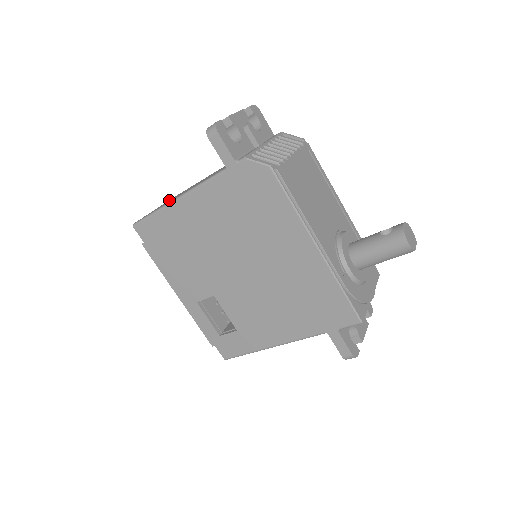
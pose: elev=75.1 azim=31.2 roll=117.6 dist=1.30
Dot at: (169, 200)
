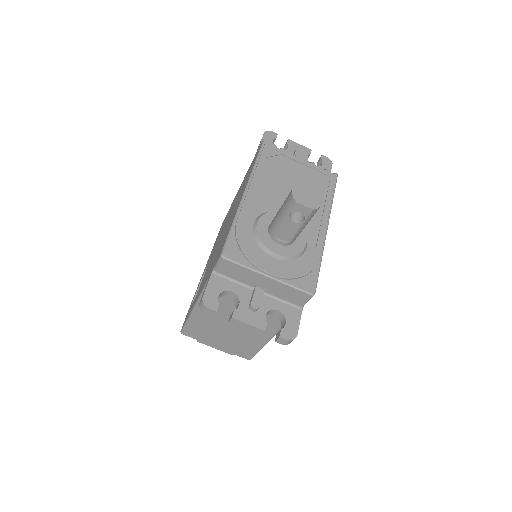
Dot at: occluded
